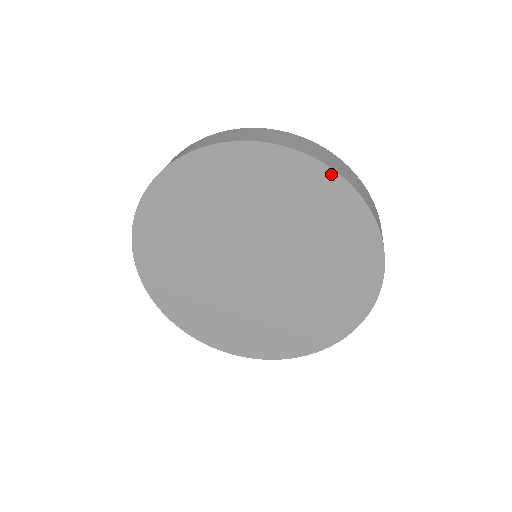
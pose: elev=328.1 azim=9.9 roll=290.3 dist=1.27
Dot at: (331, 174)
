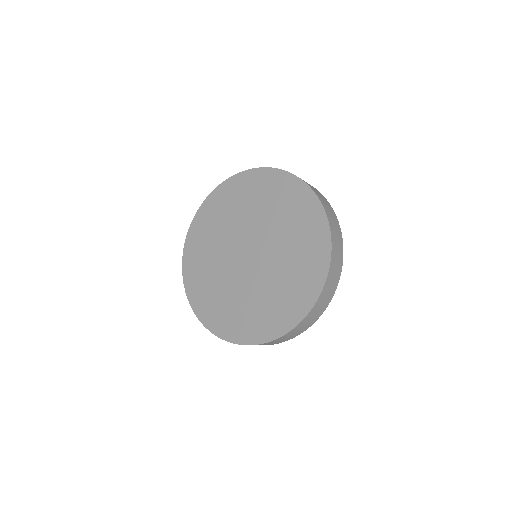
Dot at: (299, 181)
